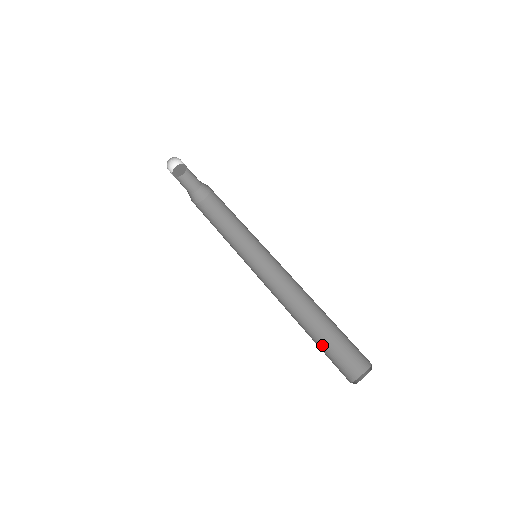
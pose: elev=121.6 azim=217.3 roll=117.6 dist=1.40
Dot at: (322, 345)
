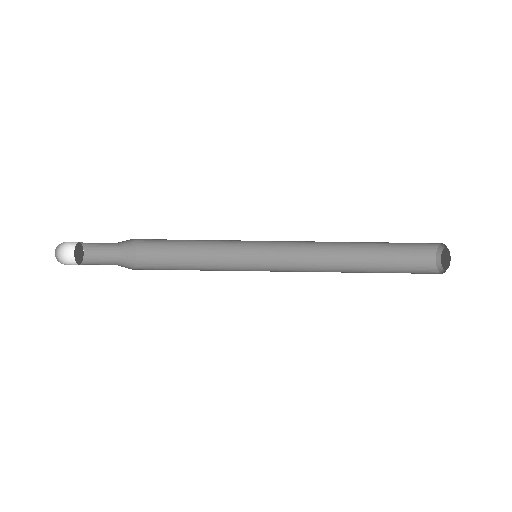
Dot at: (388, 272)
